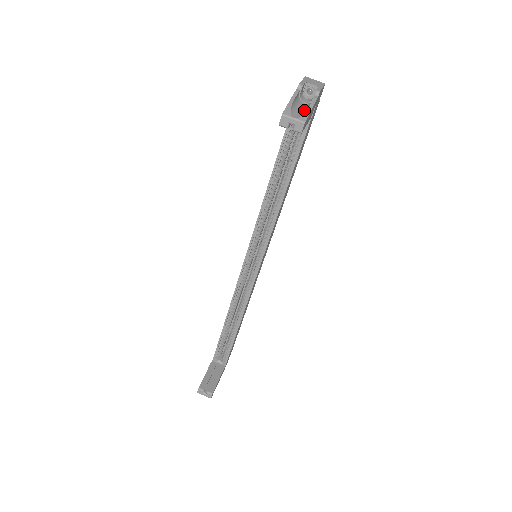
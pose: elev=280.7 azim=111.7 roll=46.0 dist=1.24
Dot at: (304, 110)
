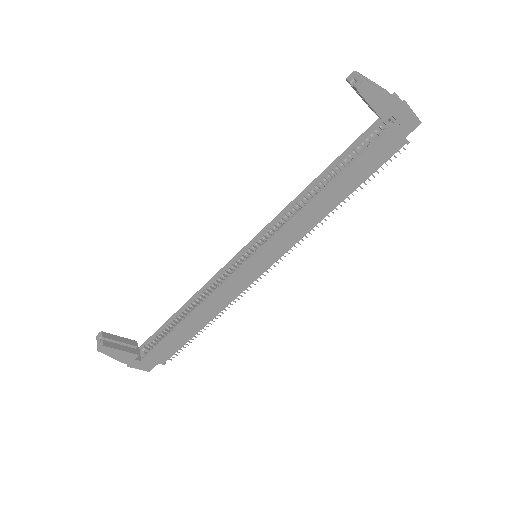
Dot at: (378, 93)
